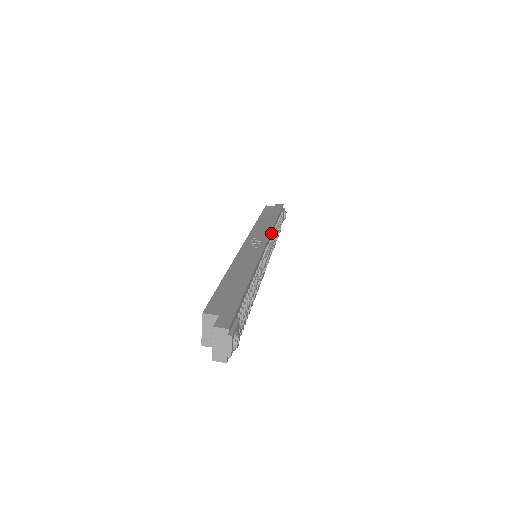
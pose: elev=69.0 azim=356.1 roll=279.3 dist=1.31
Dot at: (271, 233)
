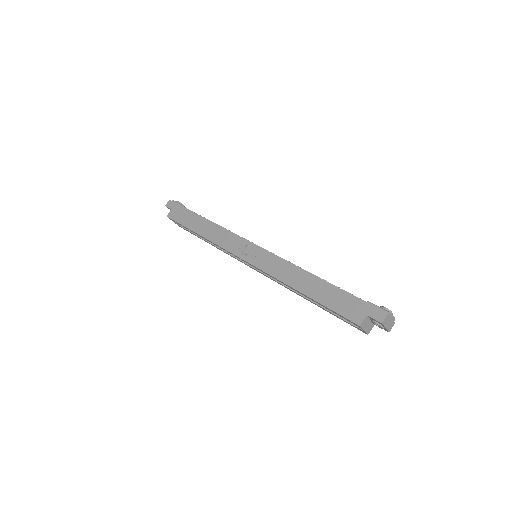
Dot at: (229, 232)
